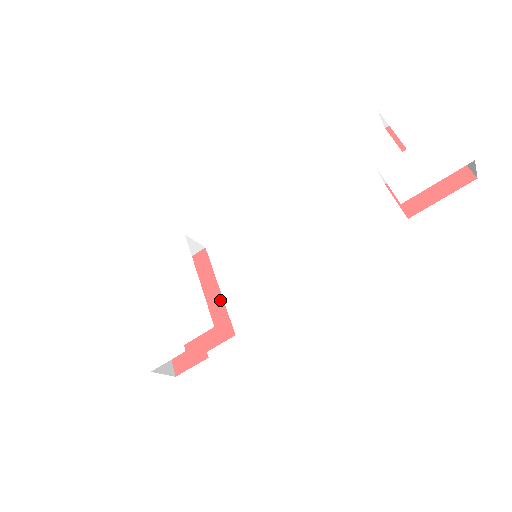
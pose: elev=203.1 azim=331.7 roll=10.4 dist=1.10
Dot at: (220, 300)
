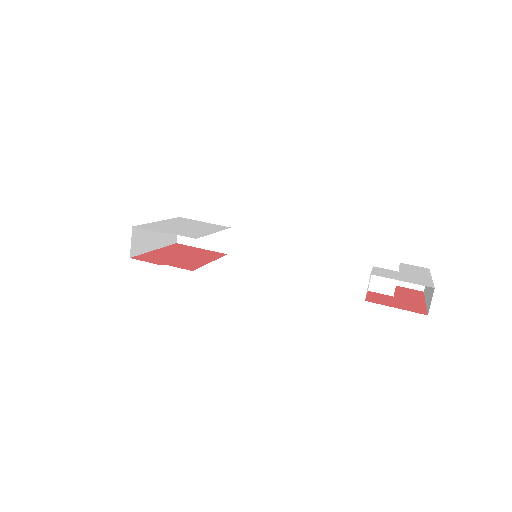
Dot at: (205, 263)
